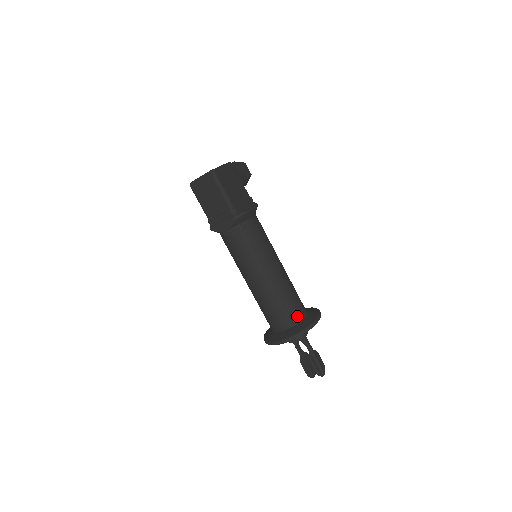
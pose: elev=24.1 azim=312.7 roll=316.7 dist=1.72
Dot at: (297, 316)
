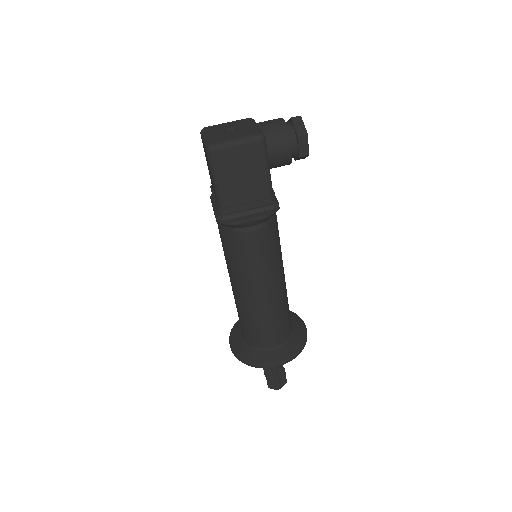
Dot at: (261, 343)
